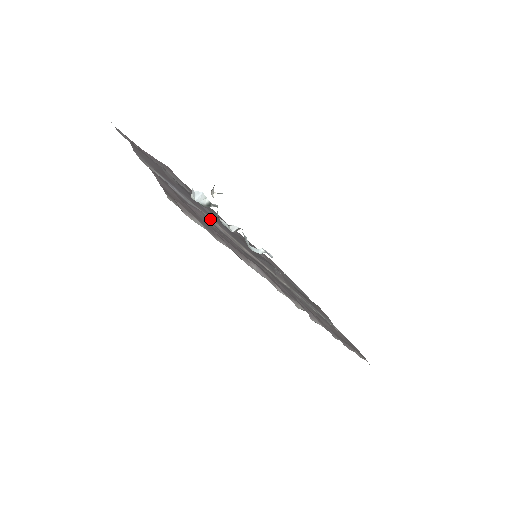
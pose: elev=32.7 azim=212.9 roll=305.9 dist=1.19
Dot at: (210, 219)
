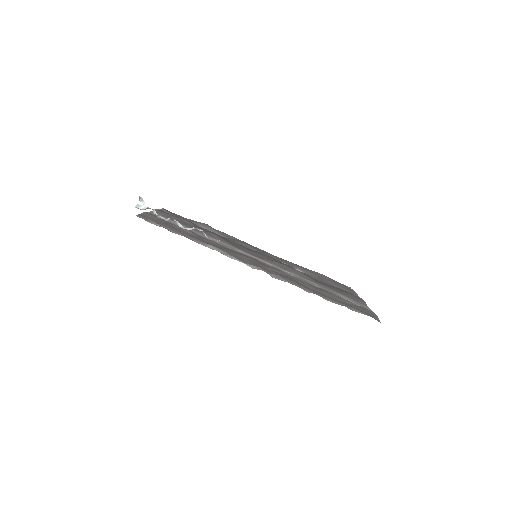
Dot at: (208, 237)
